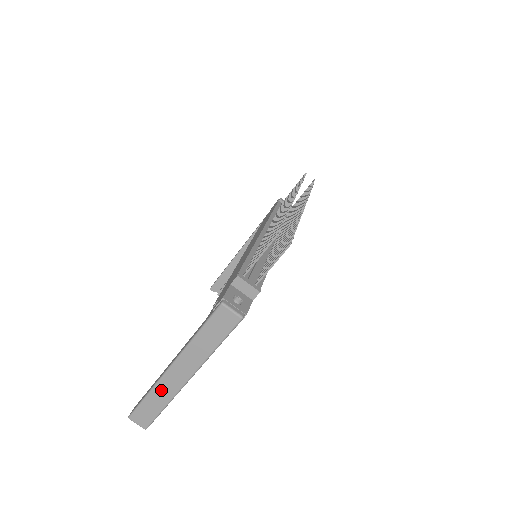
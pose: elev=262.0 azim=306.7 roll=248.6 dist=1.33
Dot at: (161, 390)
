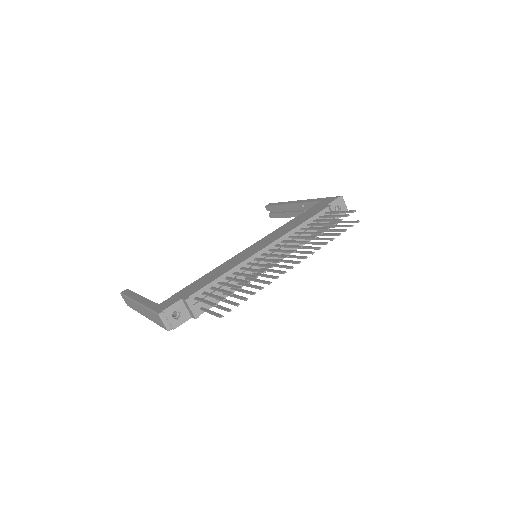
Dot at: (133, 304)
